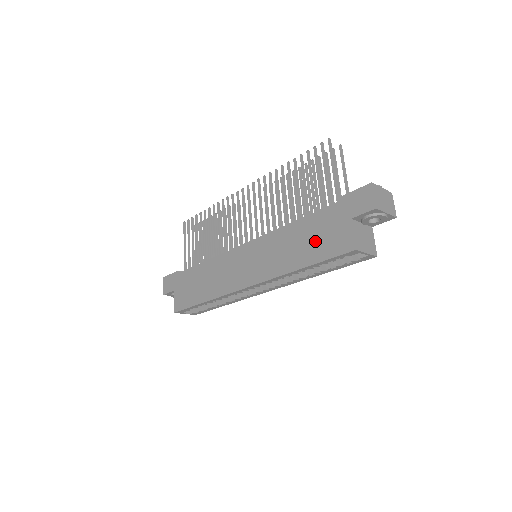
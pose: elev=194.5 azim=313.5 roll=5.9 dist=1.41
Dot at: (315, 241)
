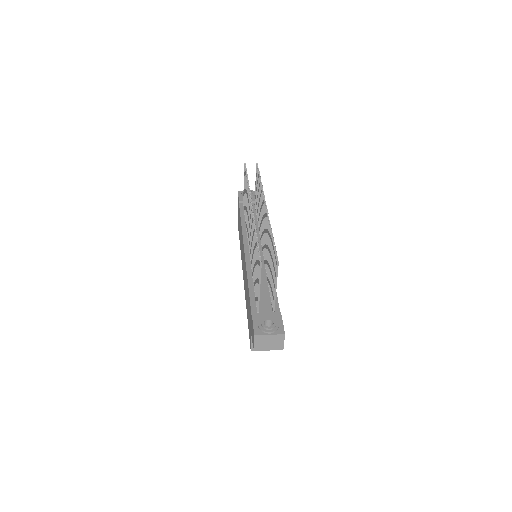
Dot at: (248, 314)
